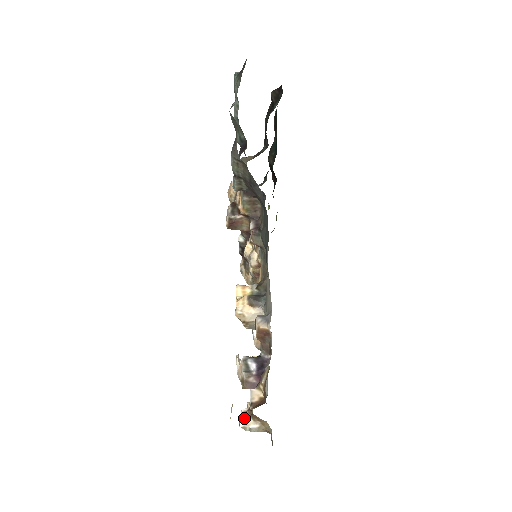
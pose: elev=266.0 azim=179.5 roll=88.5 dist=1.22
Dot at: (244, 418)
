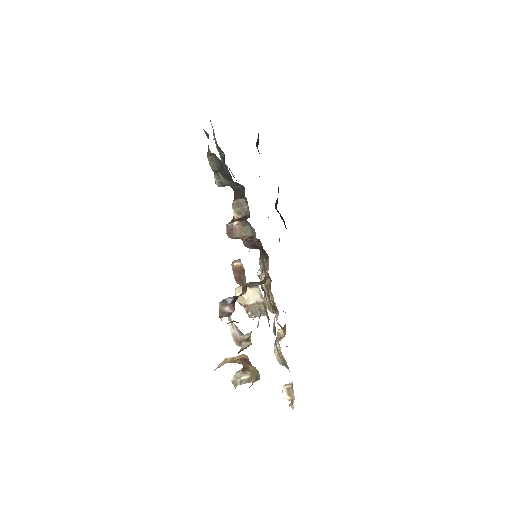
Dot at: (237, 375)
